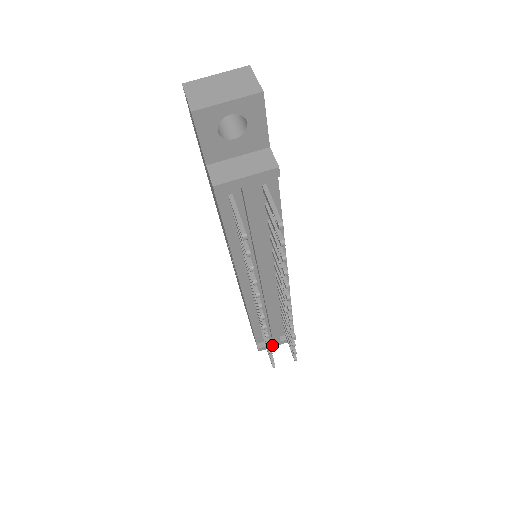
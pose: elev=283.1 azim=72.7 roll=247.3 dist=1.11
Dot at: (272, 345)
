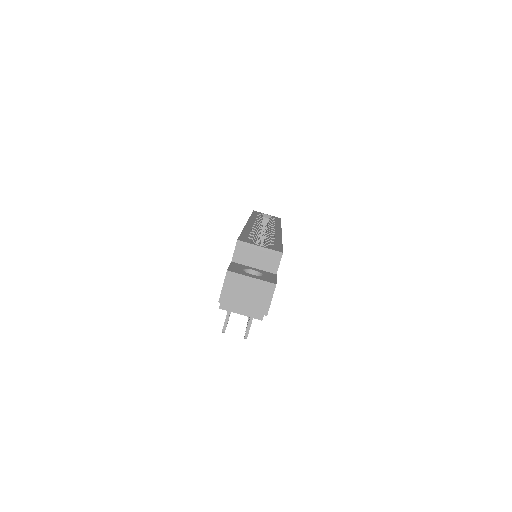
Dot at: occluded
